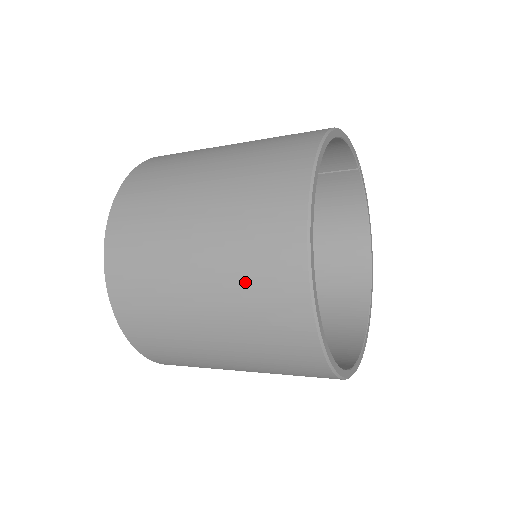
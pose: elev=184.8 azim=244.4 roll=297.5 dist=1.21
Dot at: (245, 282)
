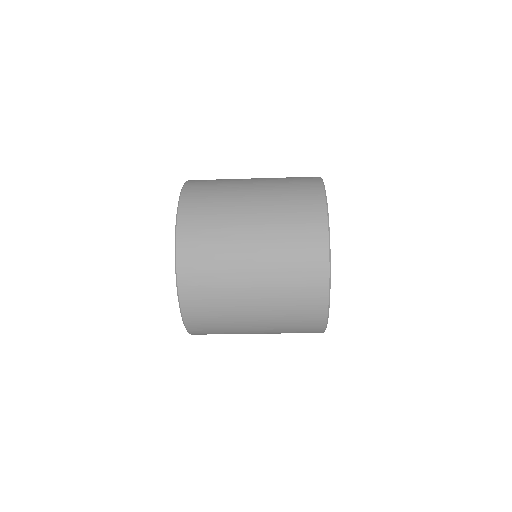
Dot at: (286, 200)
